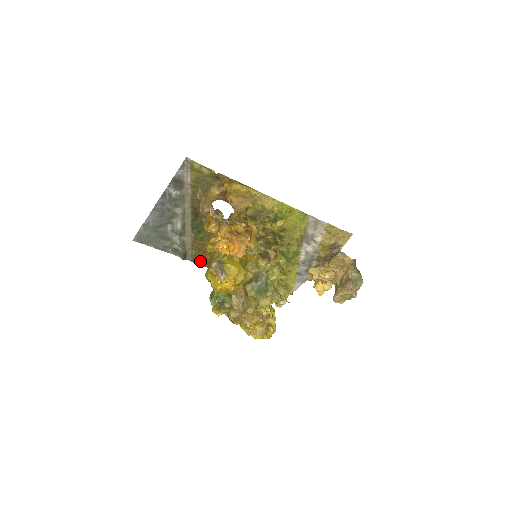
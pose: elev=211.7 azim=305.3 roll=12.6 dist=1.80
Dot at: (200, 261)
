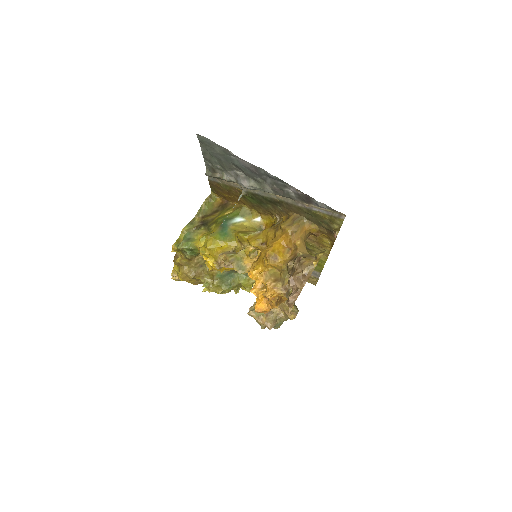
Dot at: (215, 187)
